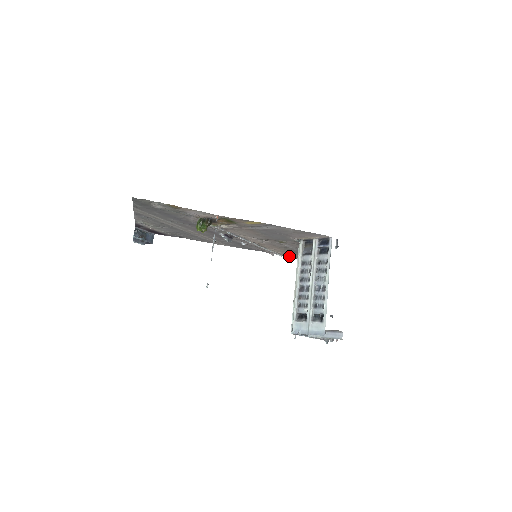
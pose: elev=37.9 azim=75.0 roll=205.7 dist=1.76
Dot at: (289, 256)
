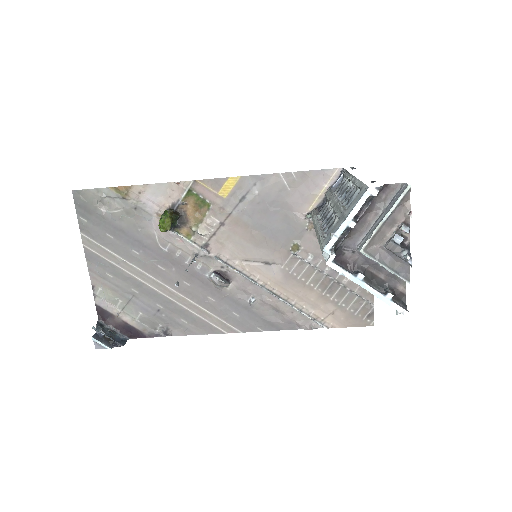
Dot at: (338, 324)
